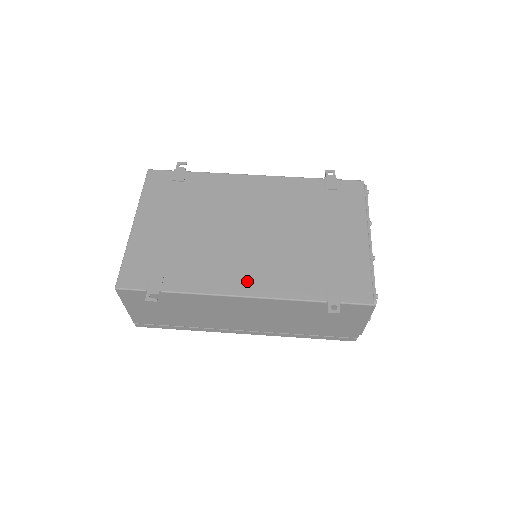
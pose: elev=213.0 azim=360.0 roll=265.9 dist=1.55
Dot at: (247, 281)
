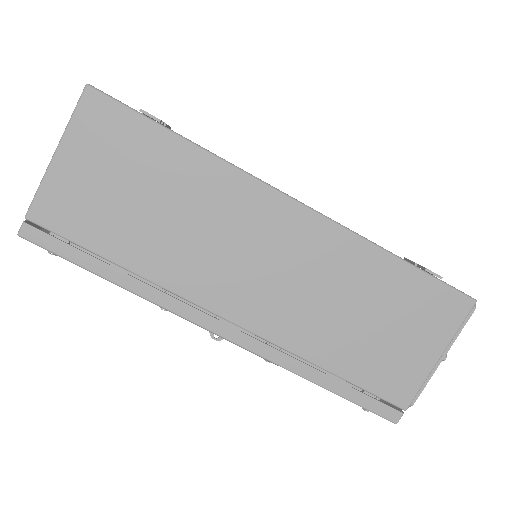
Dot at: occluded
